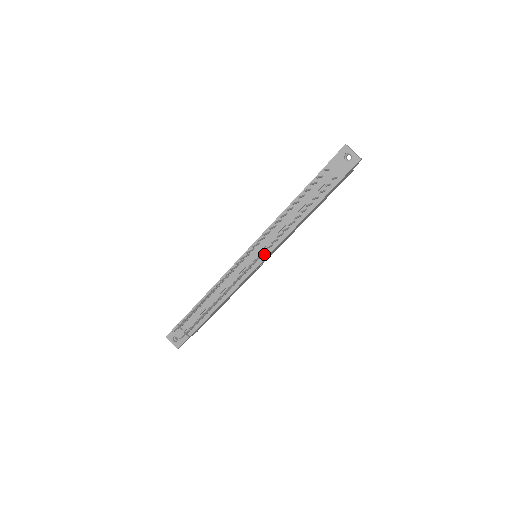
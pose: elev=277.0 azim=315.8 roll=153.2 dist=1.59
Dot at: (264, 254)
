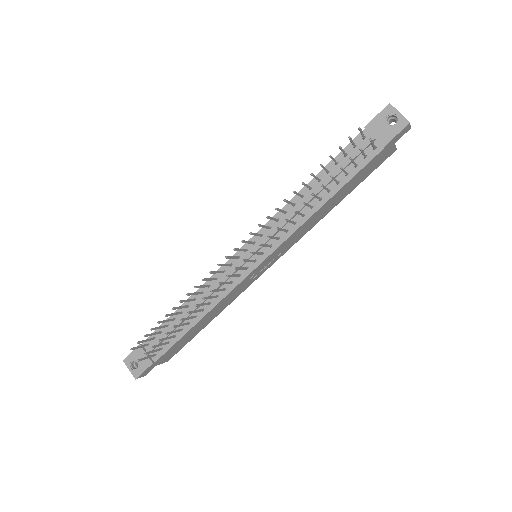
Dot at: (267, 250)
